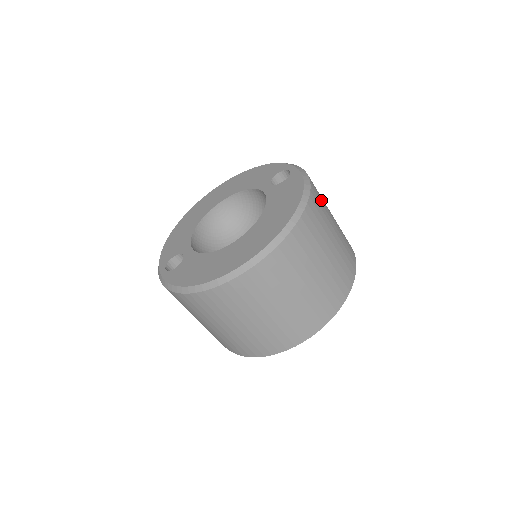
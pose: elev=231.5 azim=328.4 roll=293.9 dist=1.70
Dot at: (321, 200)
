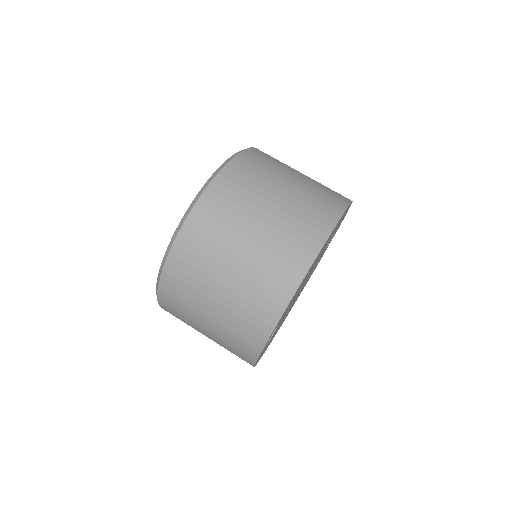
Dot at: occluded
